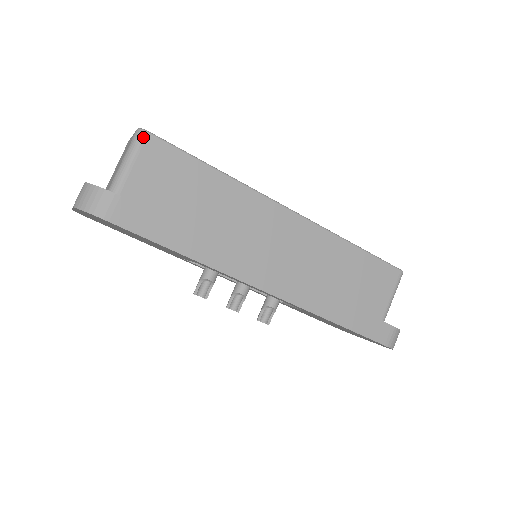
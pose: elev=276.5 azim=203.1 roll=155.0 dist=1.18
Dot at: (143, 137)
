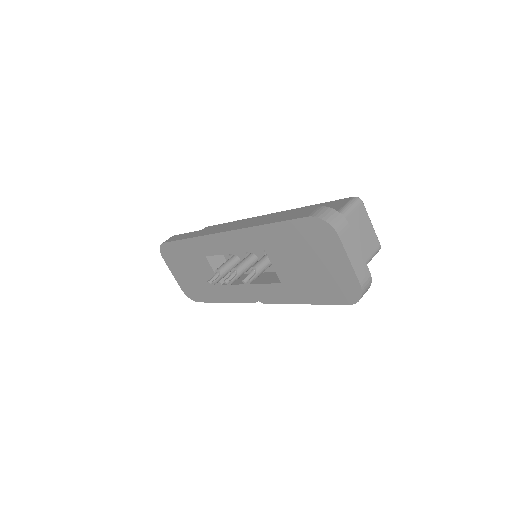
Dot at: occluded
